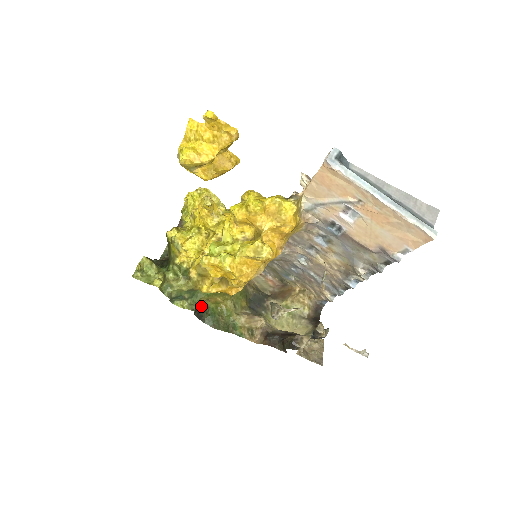
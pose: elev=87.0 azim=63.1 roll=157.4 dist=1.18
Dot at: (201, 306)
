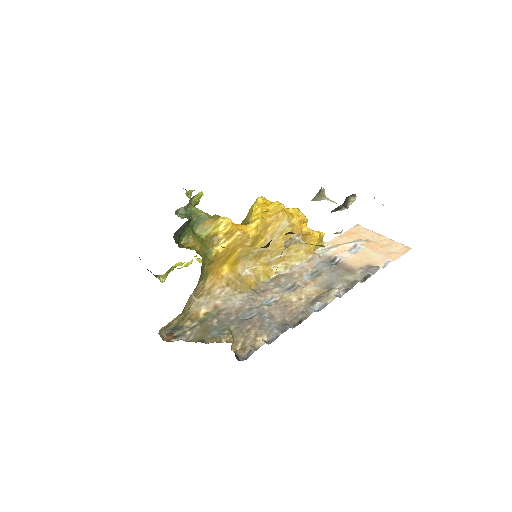
Dot at: (182, 236)
